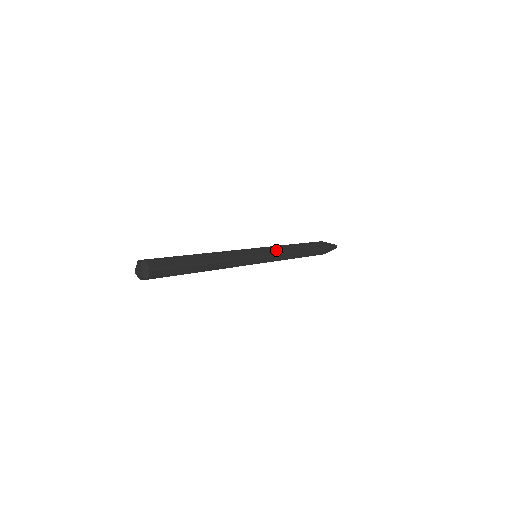
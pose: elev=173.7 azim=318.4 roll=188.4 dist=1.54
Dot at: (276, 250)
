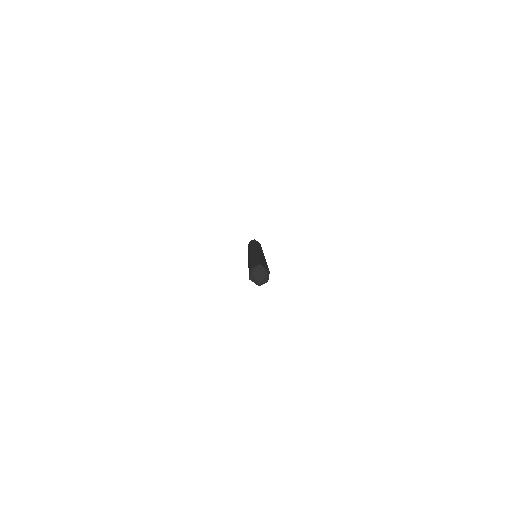
Dot at: occluded
